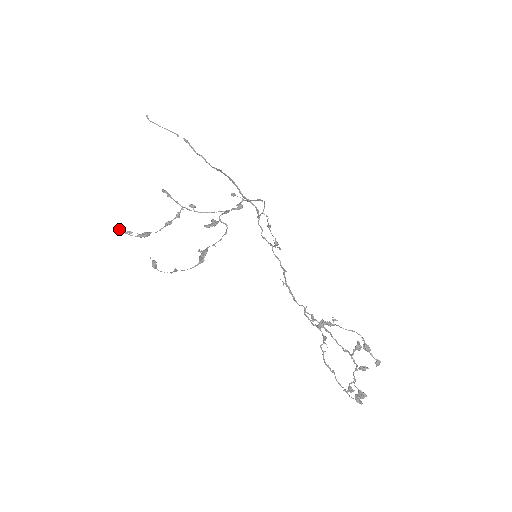
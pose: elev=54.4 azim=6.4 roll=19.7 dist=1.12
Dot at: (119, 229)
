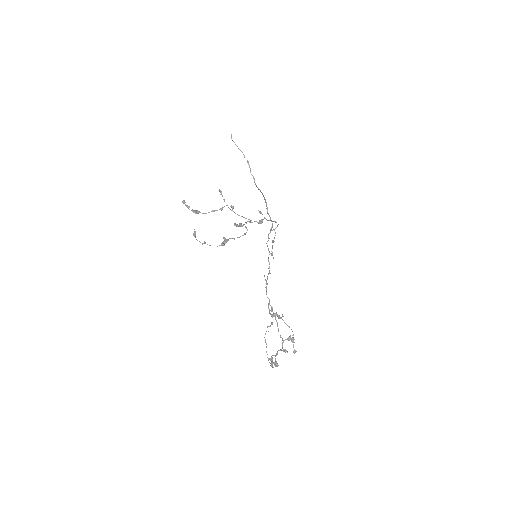
Dot at: (183, 201)
